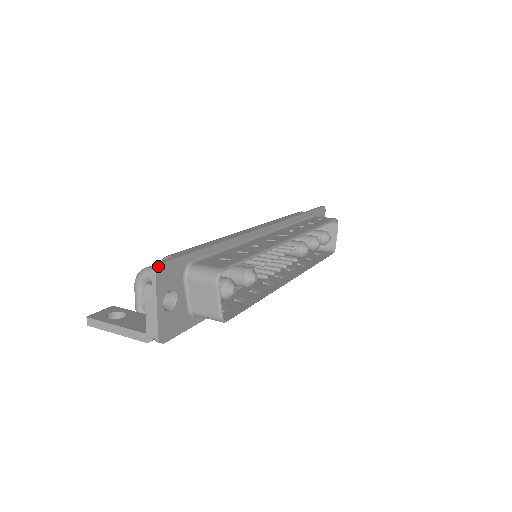
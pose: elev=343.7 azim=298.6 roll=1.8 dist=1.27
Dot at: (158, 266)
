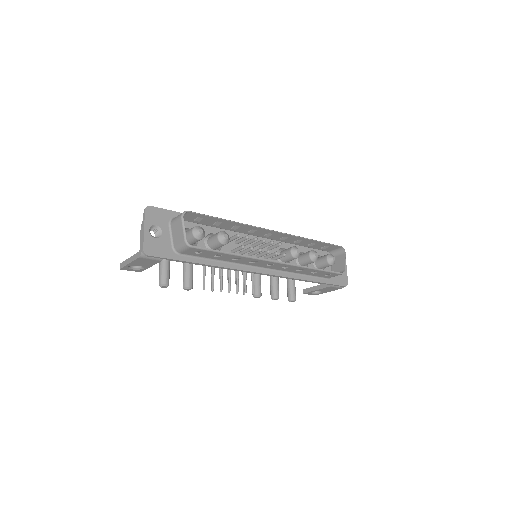
Dot at: (148, 206)
